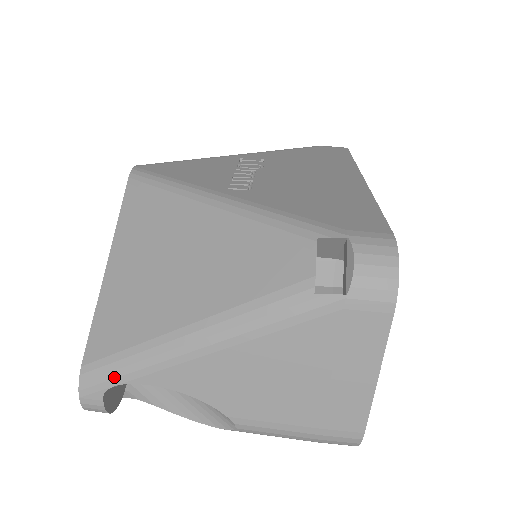
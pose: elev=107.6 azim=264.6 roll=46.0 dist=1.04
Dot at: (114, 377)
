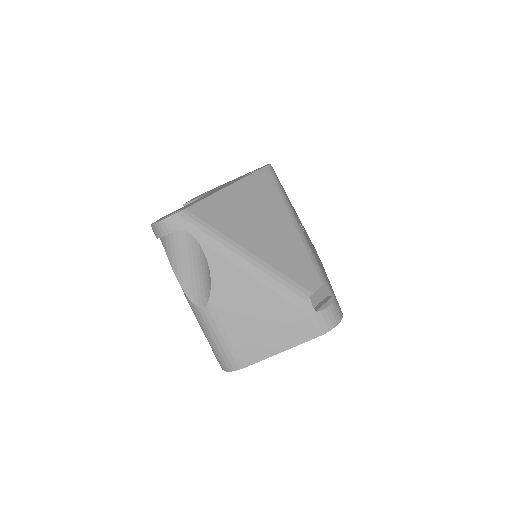
Dot at: (195, 230)
